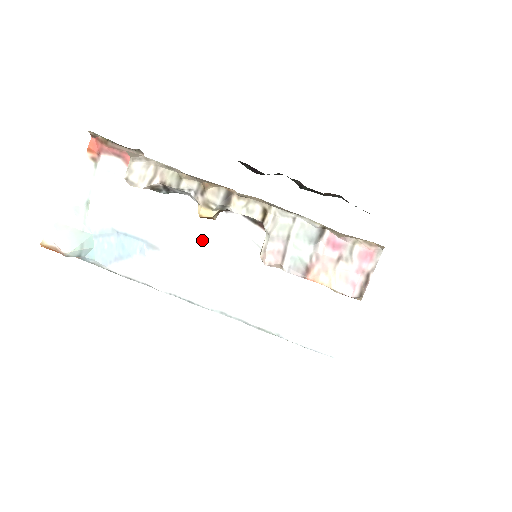
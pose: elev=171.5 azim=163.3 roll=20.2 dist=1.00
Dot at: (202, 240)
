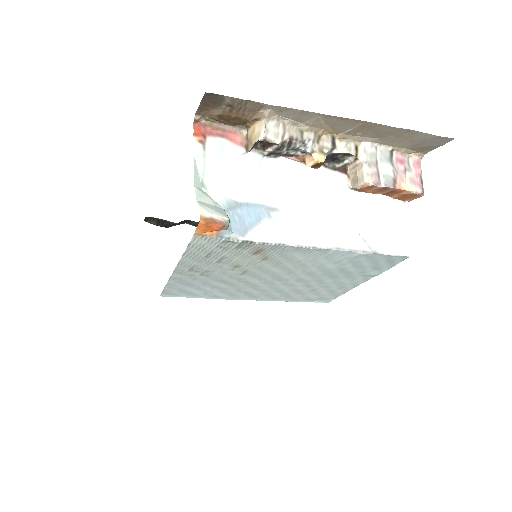
Dot at: (304, 193)
